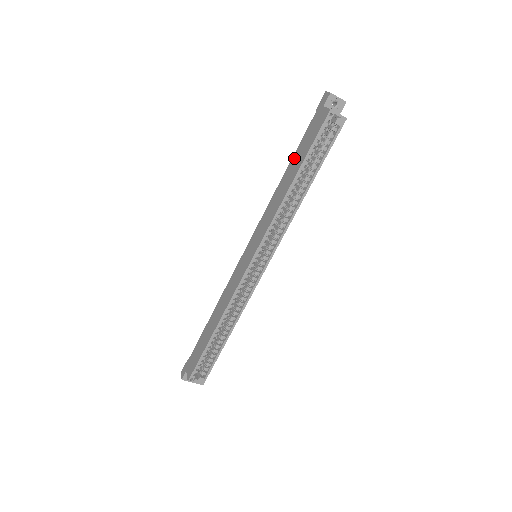
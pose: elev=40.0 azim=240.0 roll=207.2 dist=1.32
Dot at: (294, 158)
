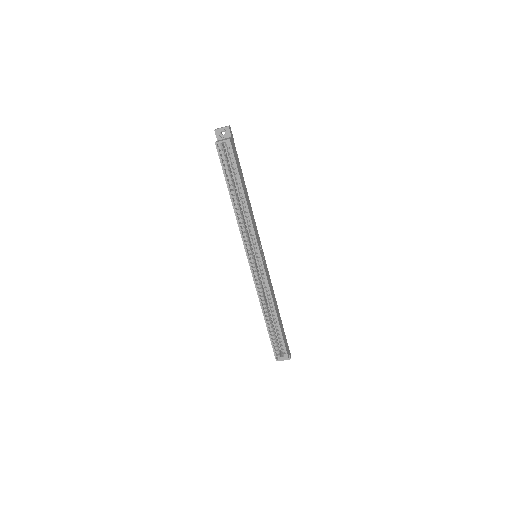
Dot at: occluded
